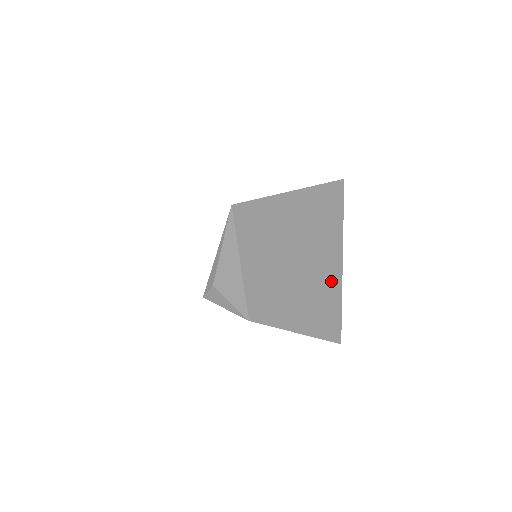
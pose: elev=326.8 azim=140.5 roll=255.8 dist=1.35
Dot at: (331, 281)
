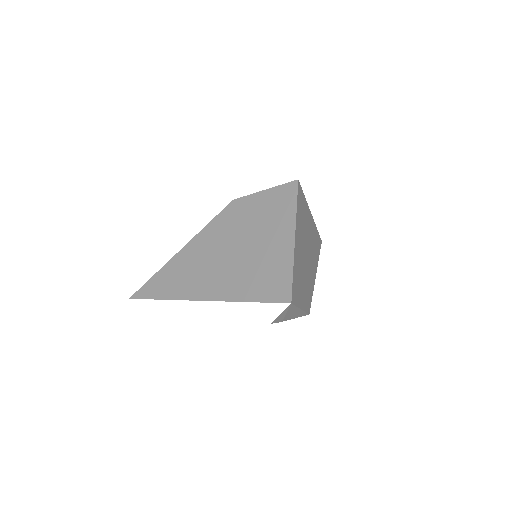
Dot at: (312, 231)
